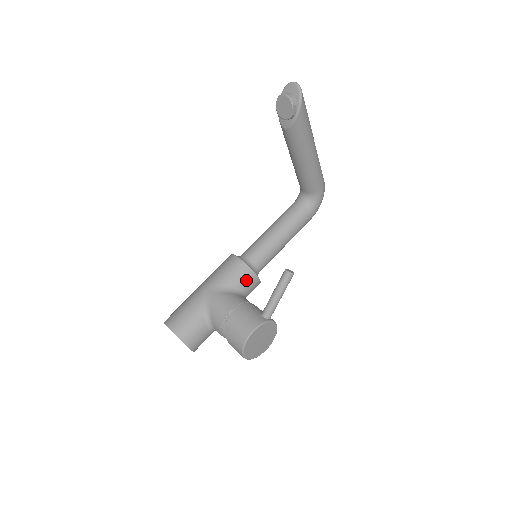
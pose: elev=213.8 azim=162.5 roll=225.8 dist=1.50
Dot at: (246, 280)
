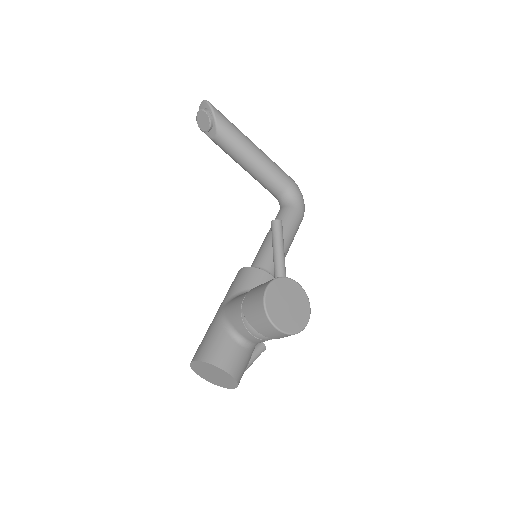
Dot at: (256, 279)
